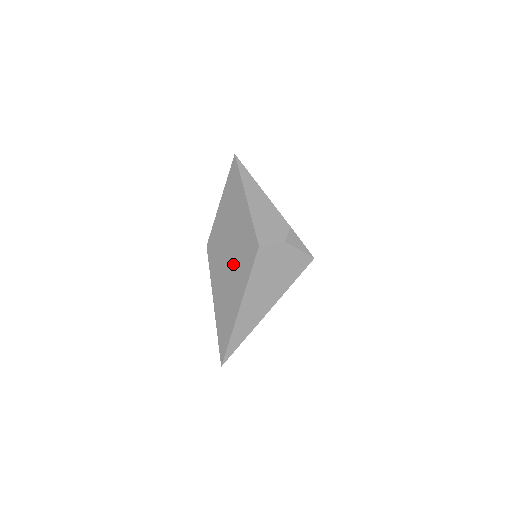
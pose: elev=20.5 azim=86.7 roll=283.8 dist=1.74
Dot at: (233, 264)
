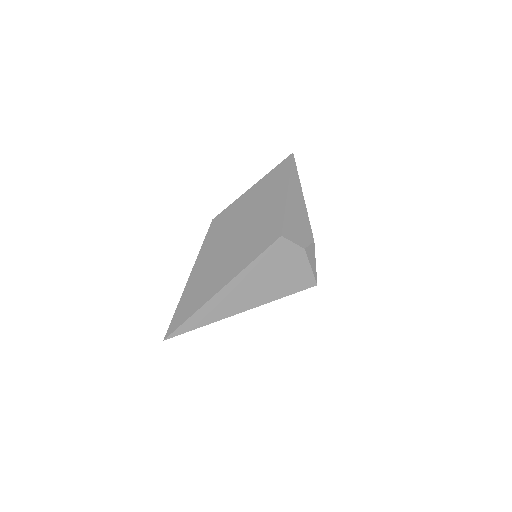
Dot at: (238, 244)
